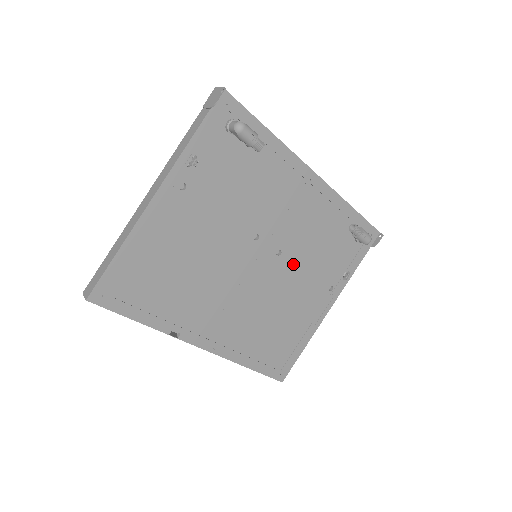
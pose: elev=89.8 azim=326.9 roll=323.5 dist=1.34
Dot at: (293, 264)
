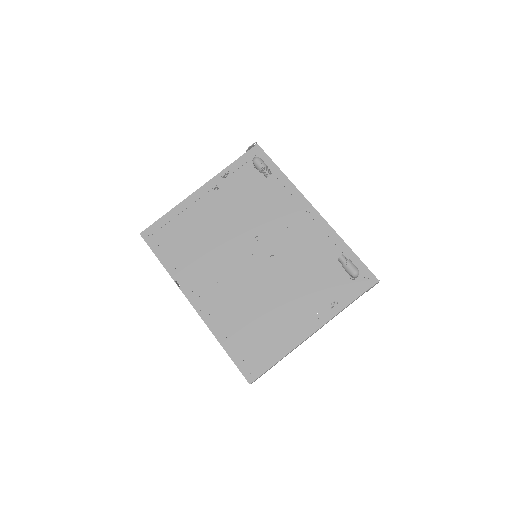
Dot at: (283, 272)
